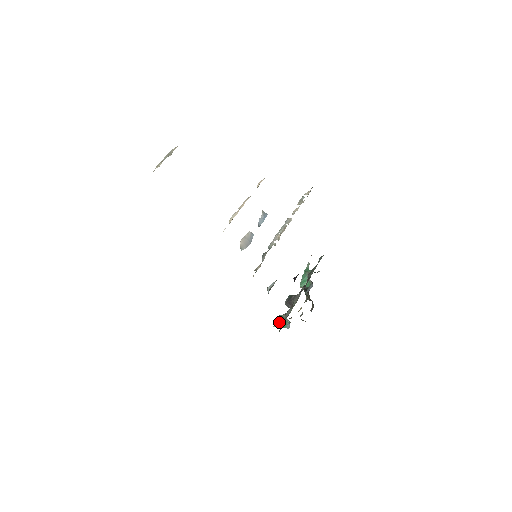
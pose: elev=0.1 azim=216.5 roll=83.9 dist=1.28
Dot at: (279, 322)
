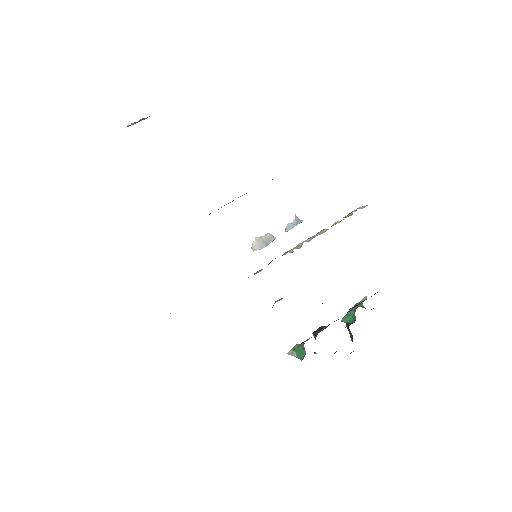
Dot at: (295, 351)
